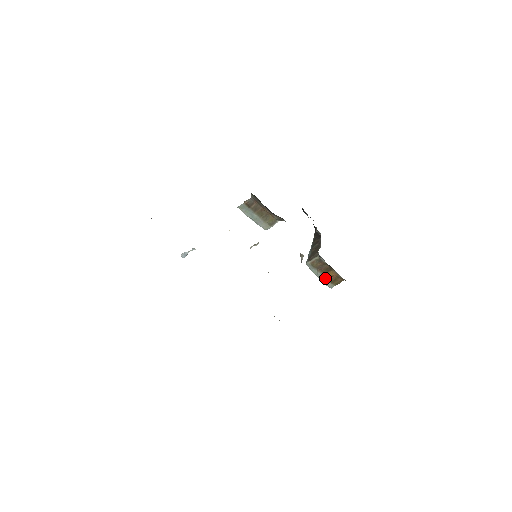
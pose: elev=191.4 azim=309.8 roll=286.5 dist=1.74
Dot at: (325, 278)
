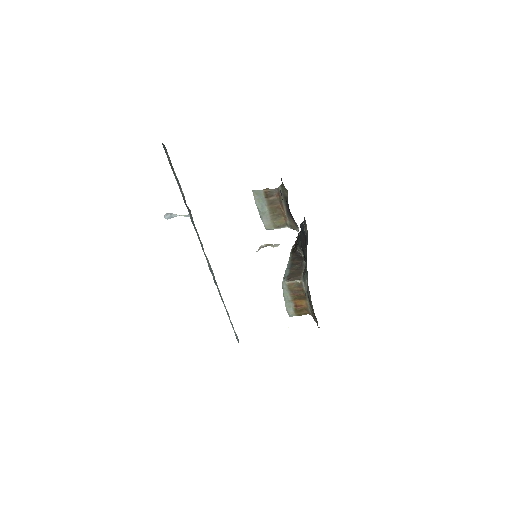
Dot at: (291, 304)
